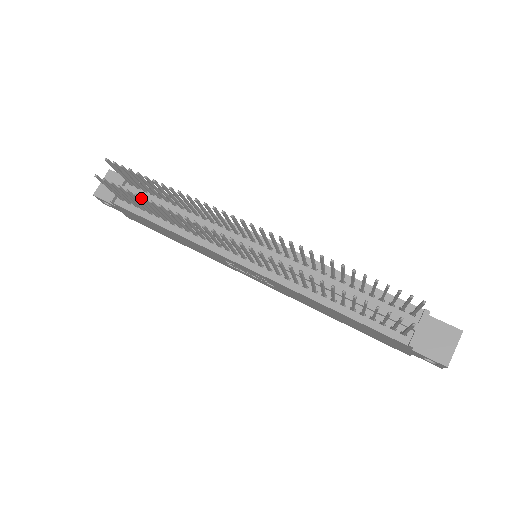
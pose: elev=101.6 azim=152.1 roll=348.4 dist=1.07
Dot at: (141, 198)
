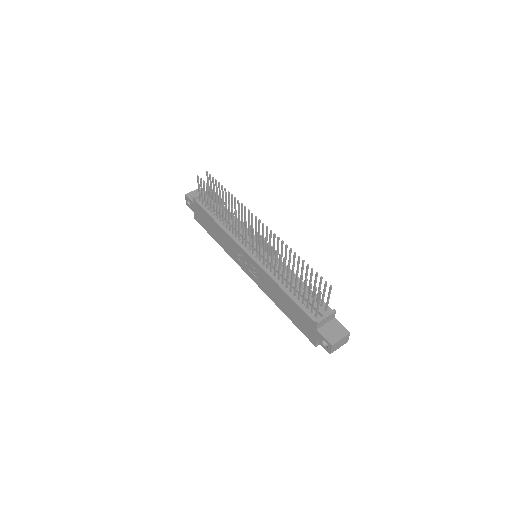
Dot at: occluded
